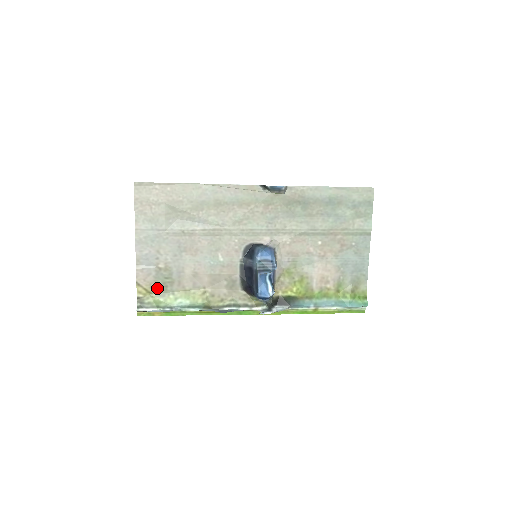
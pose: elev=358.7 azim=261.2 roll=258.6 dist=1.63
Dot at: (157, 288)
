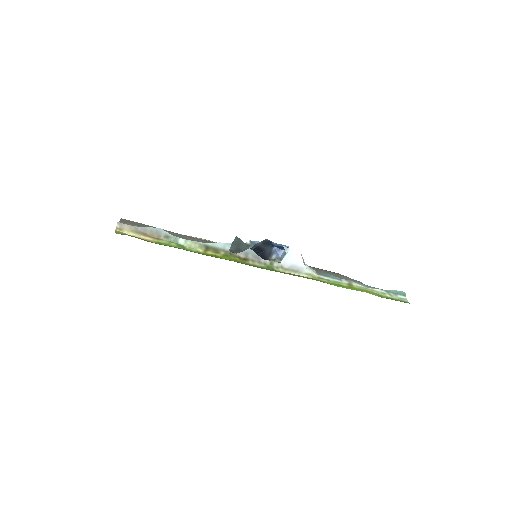
Dot at: occluded
